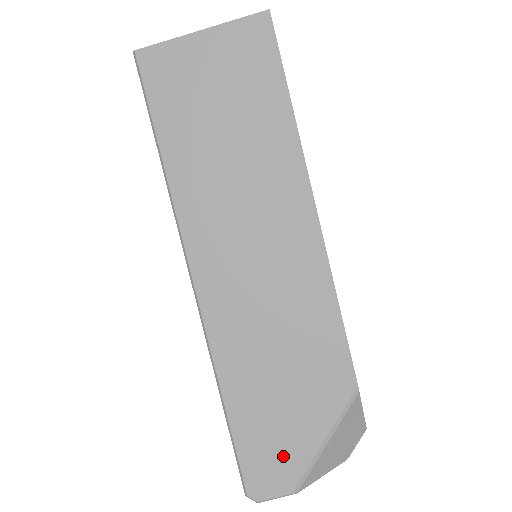
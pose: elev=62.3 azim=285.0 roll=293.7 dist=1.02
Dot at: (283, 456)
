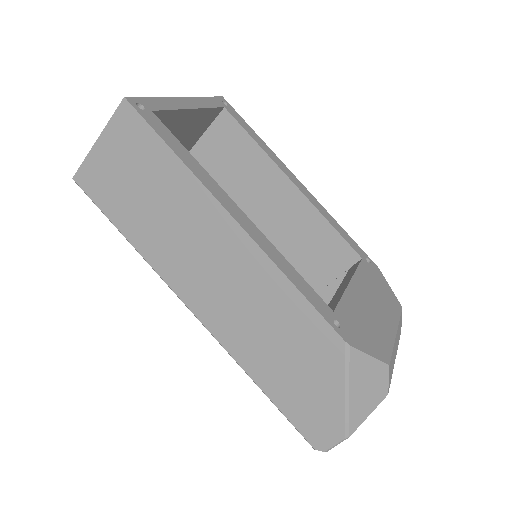
Dot at: (322, 413)
